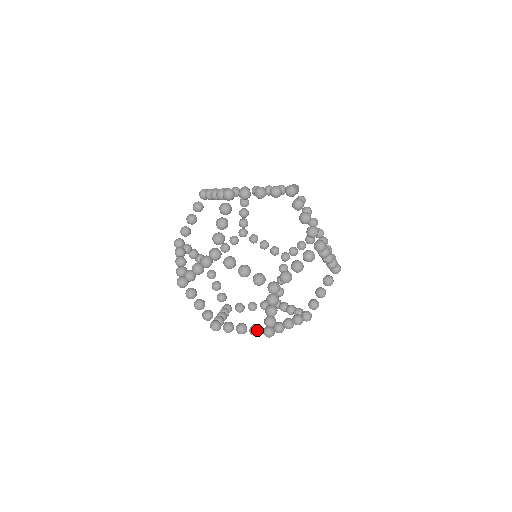
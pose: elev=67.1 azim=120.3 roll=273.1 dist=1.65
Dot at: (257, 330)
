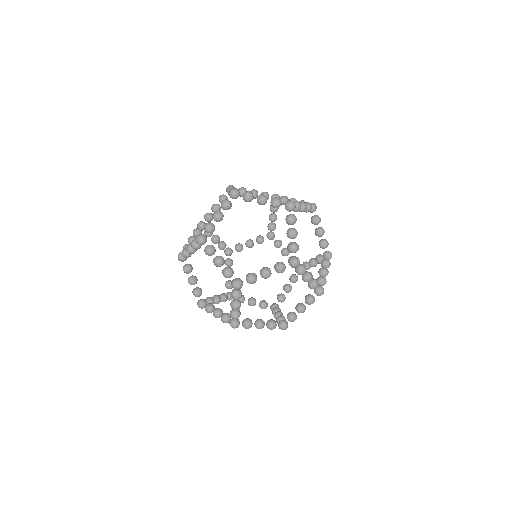
Dot at: (233, 291)
